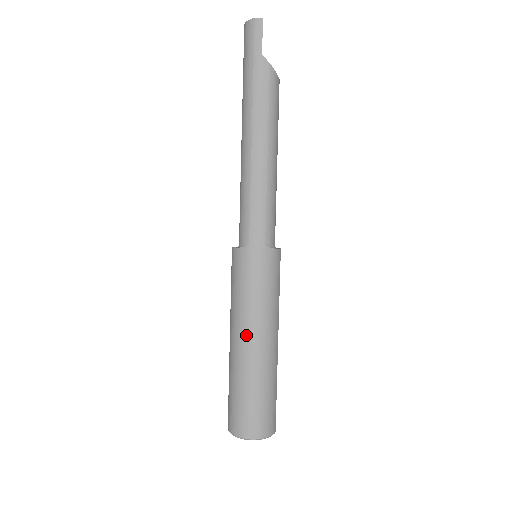
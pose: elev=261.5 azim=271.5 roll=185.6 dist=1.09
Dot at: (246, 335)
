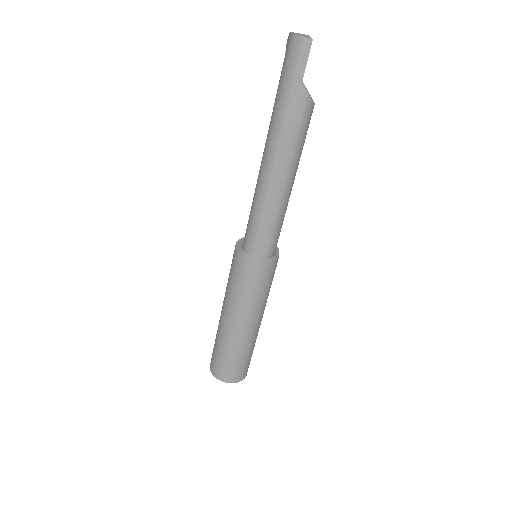
Dot at: (236, 319)
